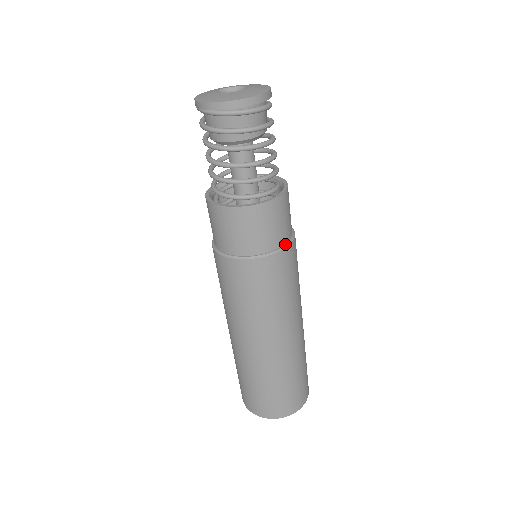
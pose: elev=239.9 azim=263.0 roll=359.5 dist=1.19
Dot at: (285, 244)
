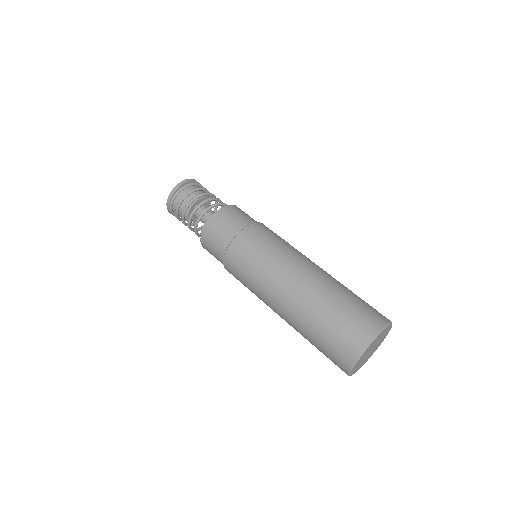
Dot at: occluded
